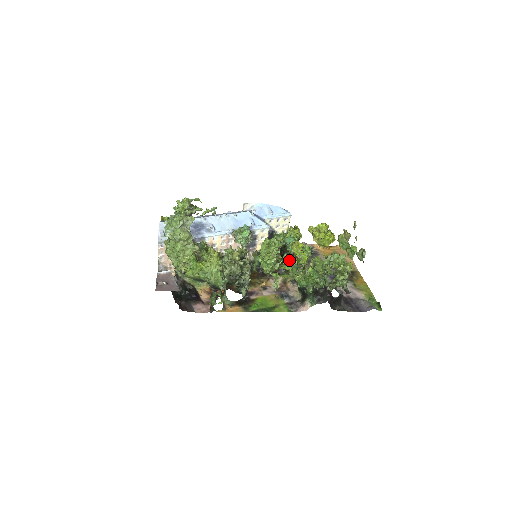
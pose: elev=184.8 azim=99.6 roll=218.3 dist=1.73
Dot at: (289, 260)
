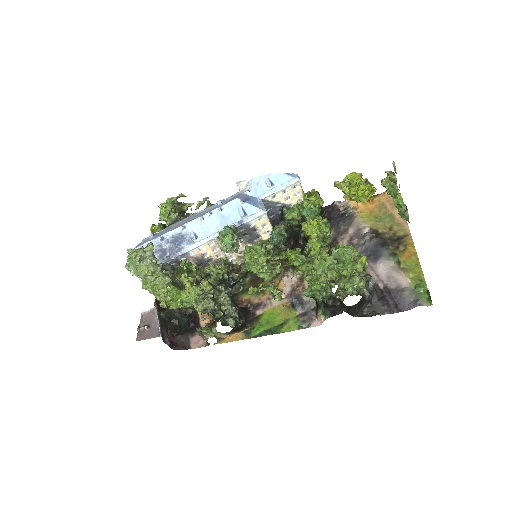
Dot at: (294, 255)
